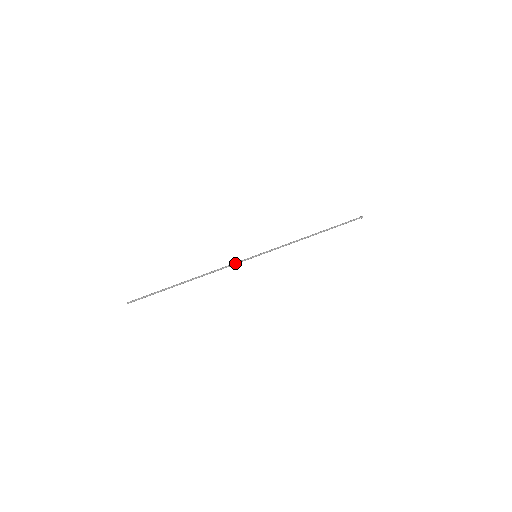
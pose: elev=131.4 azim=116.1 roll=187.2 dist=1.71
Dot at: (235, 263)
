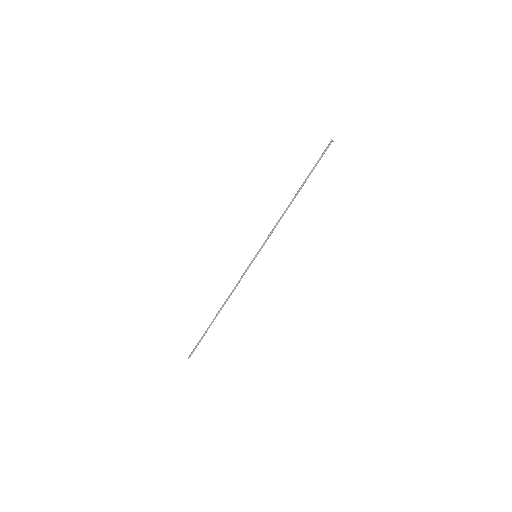
Dot at: (243, 275)
